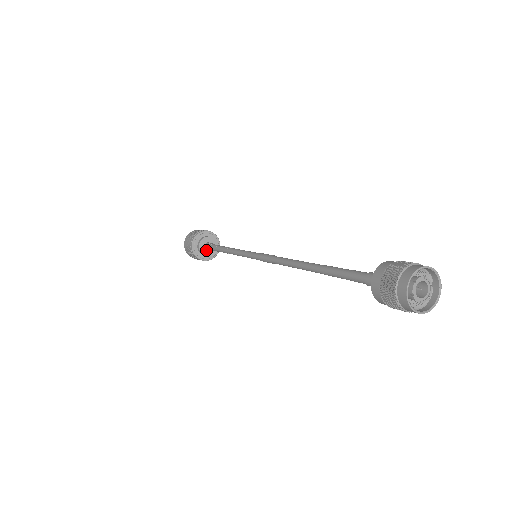
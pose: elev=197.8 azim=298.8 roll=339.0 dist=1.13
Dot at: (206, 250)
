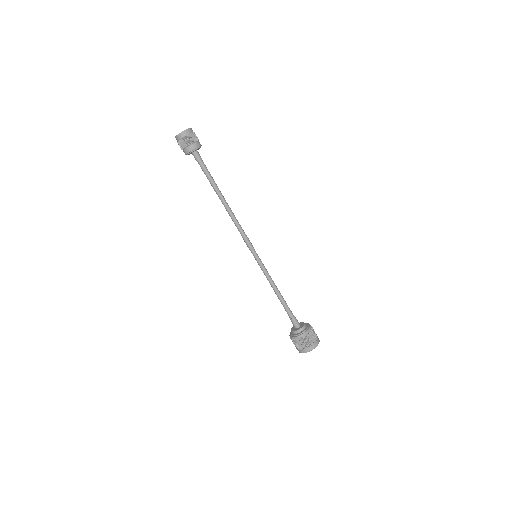
Dot at: (297, 329)
